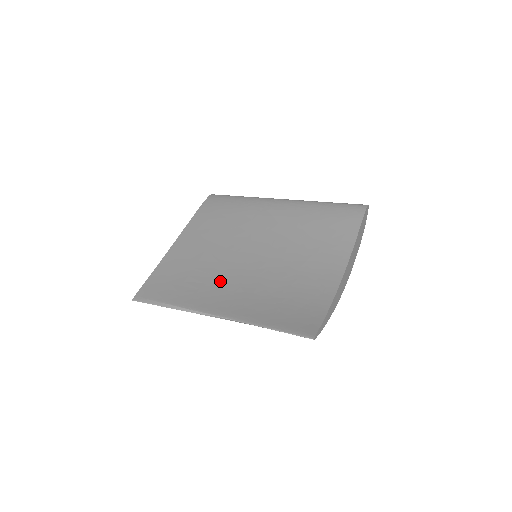
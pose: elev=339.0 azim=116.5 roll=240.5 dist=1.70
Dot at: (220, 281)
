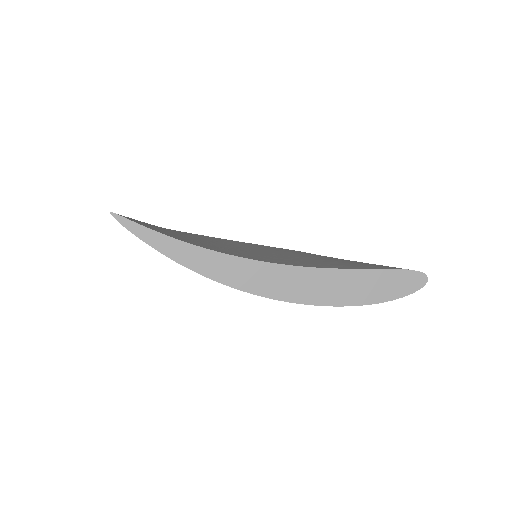
Dot at: (199, 237)
